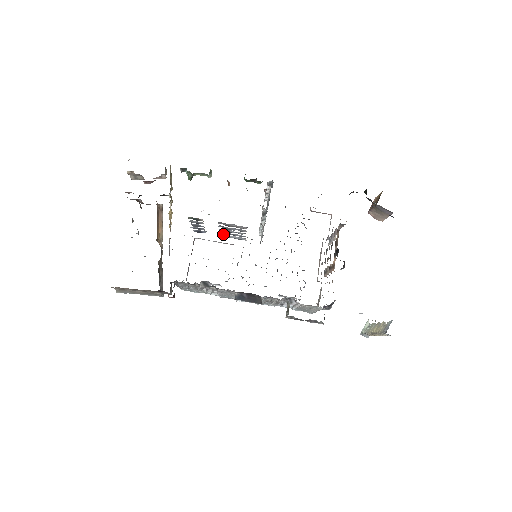
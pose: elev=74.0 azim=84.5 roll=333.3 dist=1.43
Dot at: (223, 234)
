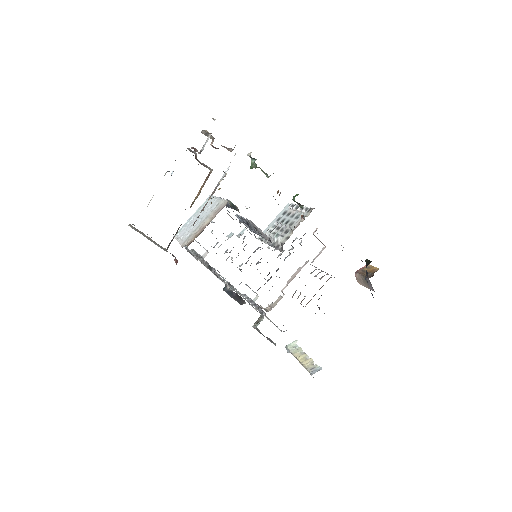
Dot at: occluded
